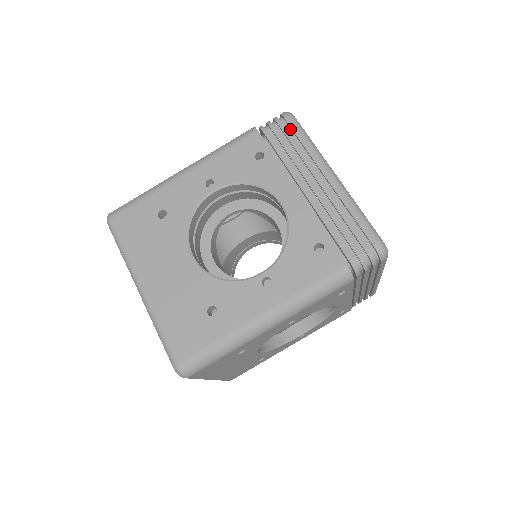
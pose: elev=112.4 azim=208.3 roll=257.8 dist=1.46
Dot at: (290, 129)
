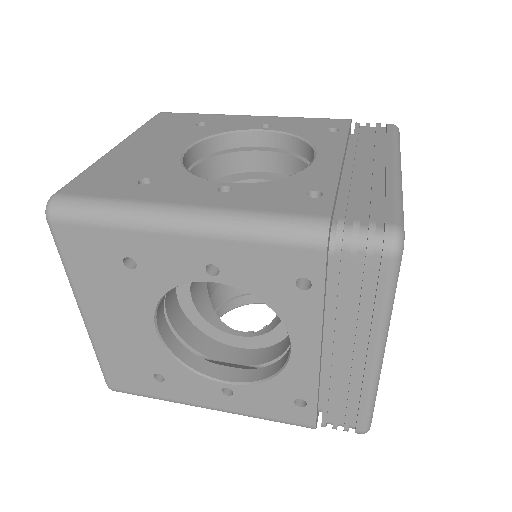
Dot at: (385, 132)
